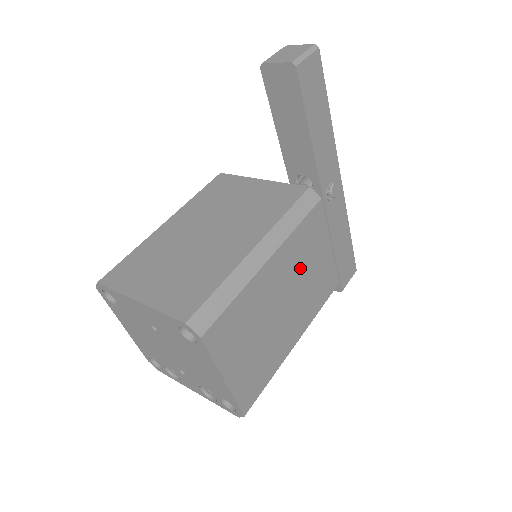
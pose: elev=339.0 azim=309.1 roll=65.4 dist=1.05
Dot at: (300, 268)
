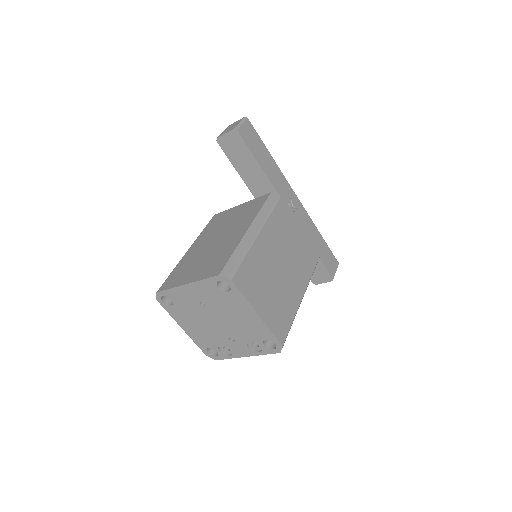
Dot at: (284, 242)
